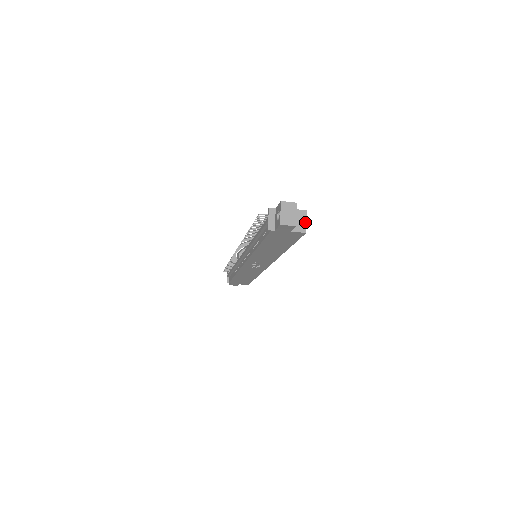
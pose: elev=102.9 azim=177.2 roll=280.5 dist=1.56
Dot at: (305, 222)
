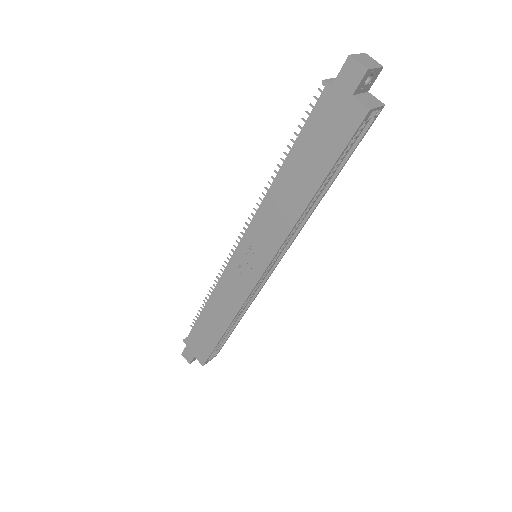
Dot at: (376, 106)
